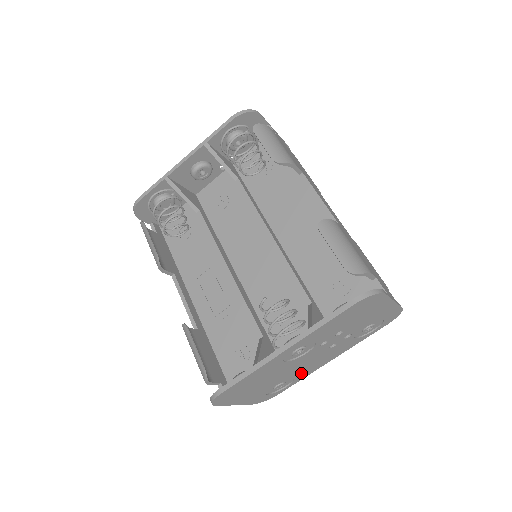
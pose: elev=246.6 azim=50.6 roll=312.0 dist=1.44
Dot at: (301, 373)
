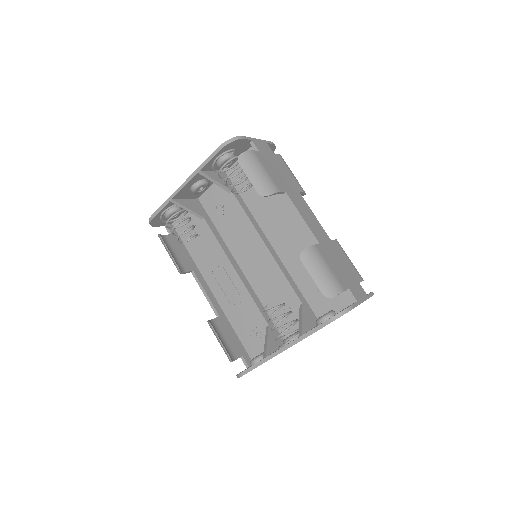
Dot at: occluded
